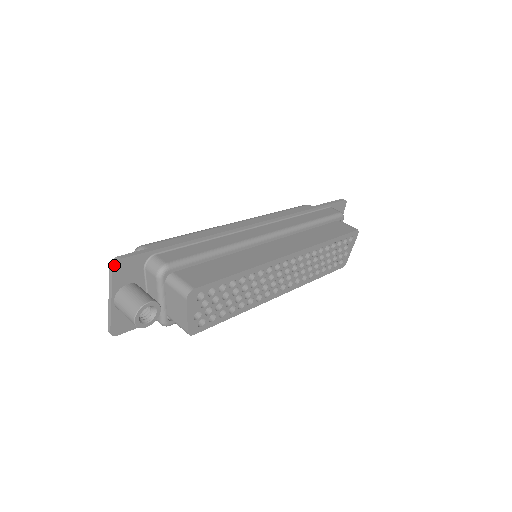
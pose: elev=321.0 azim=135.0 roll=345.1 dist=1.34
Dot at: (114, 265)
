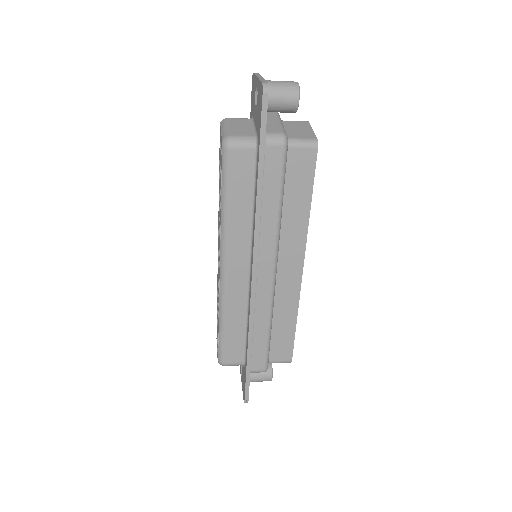
Dot at: occluded
